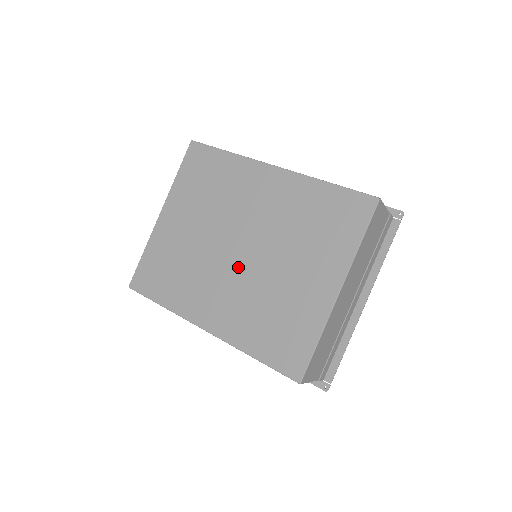
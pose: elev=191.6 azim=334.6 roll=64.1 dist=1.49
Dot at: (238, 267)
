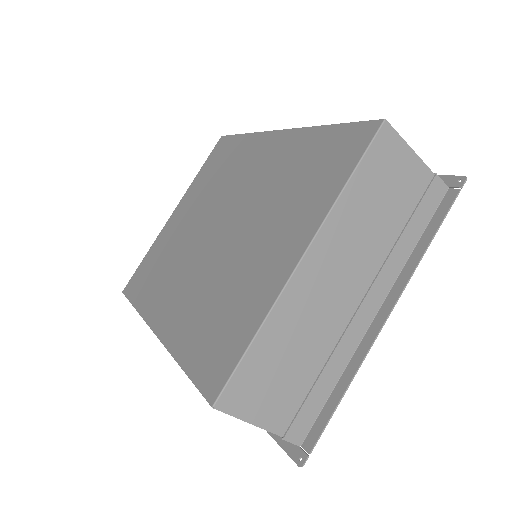
Dot at: (209, 251)
